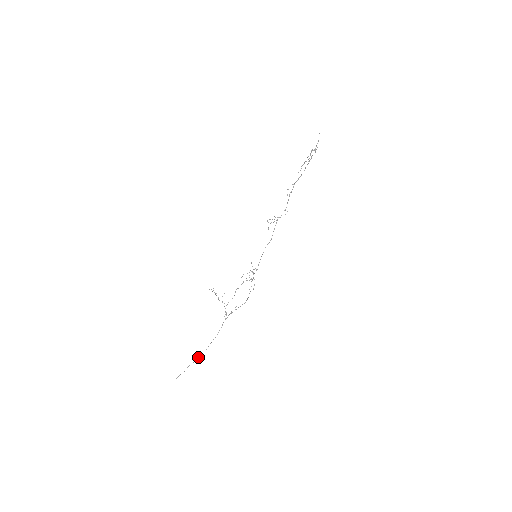
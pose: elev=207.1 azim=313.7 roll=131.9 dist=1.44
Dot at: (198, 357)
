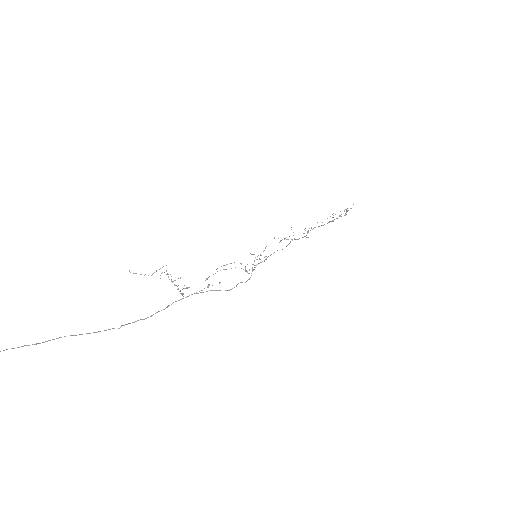
Dot at: occluded
